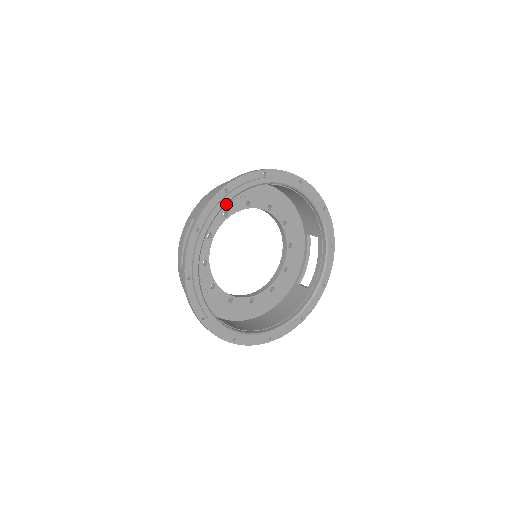
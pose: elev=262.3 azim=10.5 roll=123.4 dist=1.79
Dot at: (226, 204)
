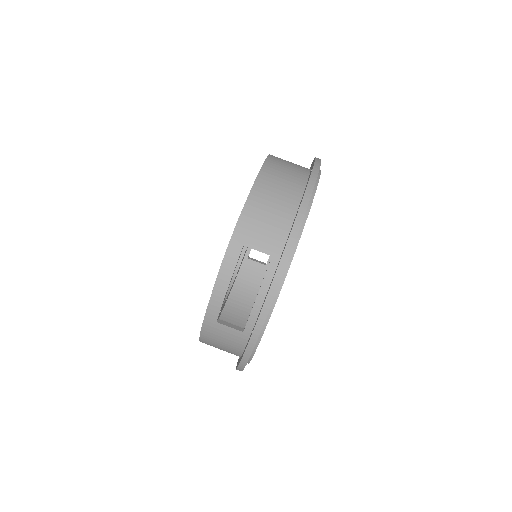
Dot at: occluded
